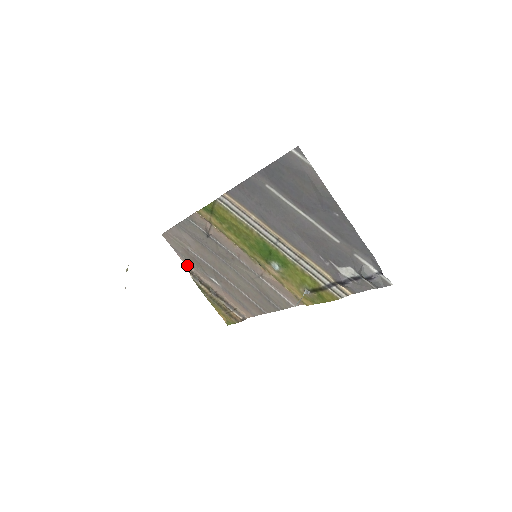
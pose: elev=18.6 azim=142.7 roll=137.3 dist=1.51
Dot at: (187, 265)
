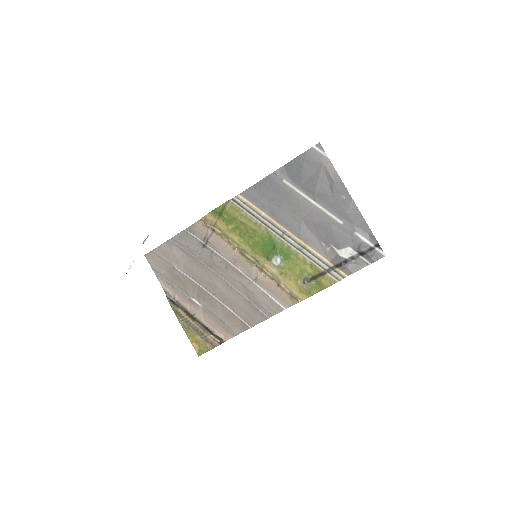
Dot at: (165, 288)
